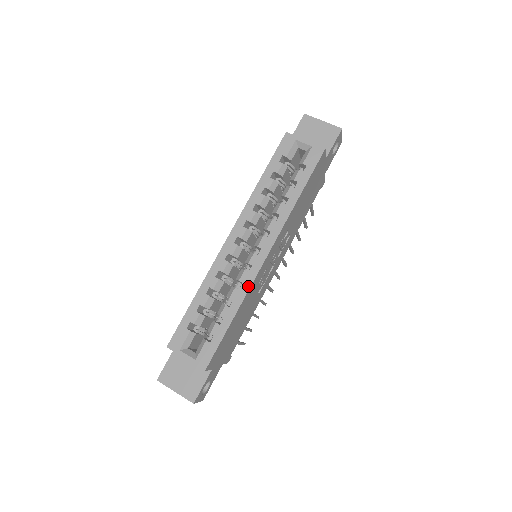
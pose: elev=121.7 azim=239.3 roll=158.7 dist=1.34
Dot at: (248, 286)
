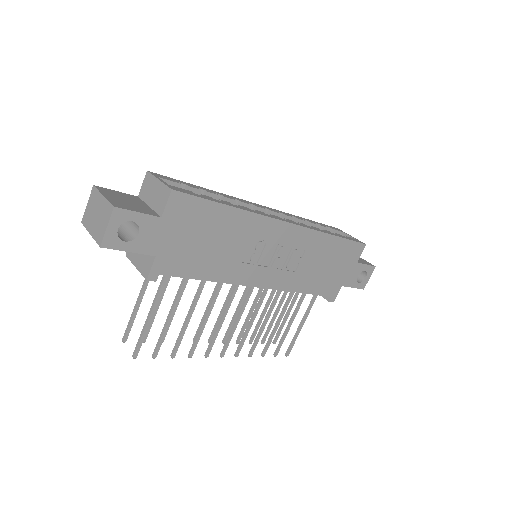
Dot at: (260, 213)
